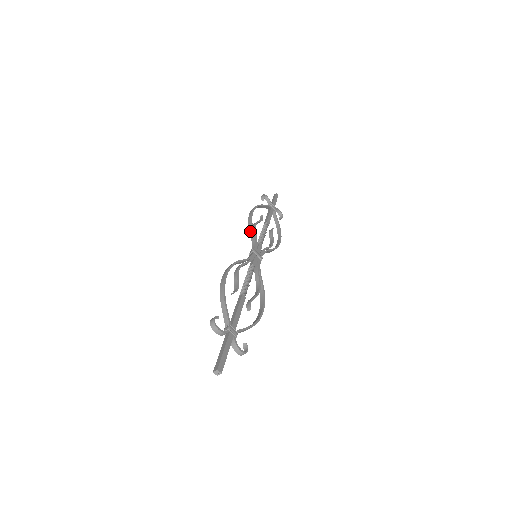
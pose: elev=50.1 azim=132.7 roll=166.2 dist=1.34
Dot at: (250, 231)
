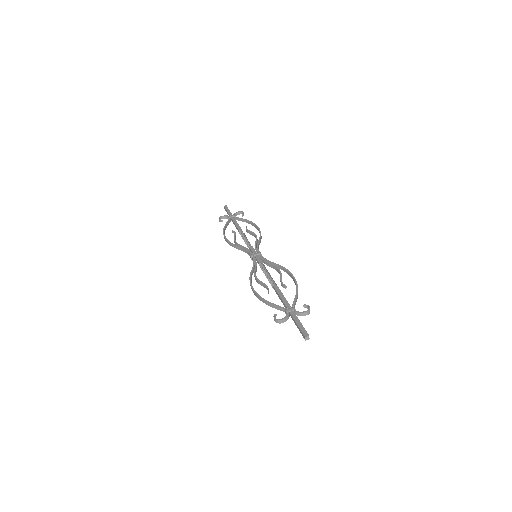
Dot at: occluded
